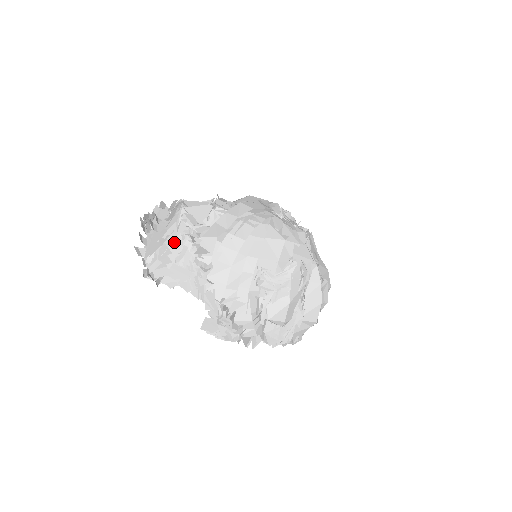
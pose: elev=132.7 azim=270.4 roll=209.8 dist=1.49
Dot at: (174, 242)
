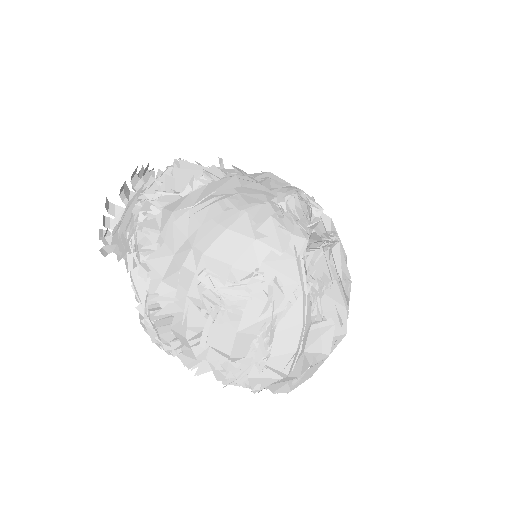
Dot at: (131, 205)
